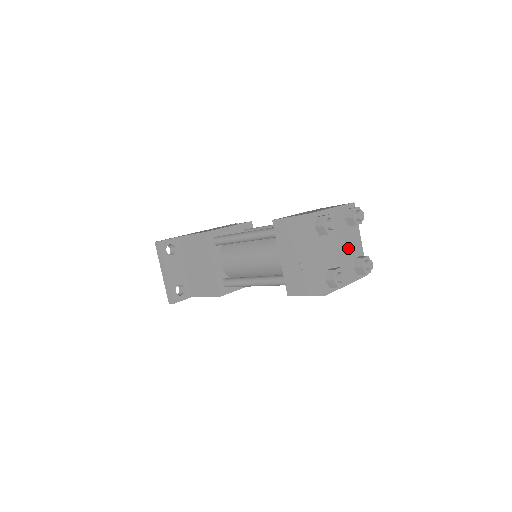
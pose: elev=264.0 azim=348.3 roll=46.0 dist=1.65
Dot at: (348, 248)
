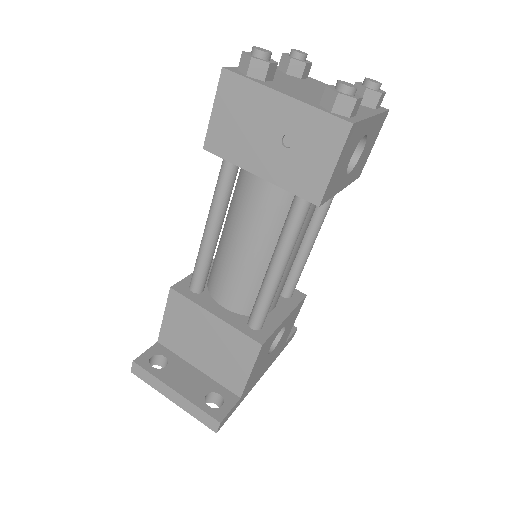
Dot at: occluded
